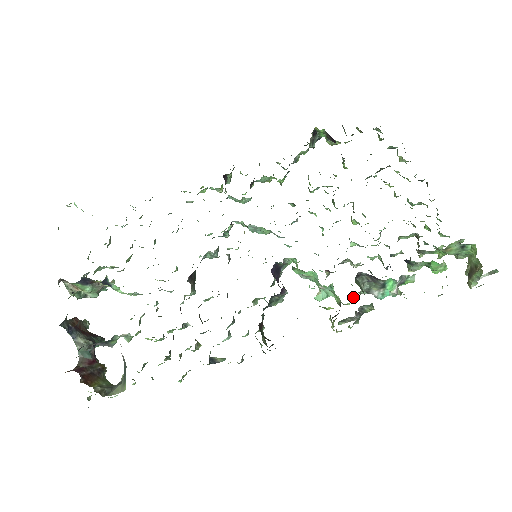
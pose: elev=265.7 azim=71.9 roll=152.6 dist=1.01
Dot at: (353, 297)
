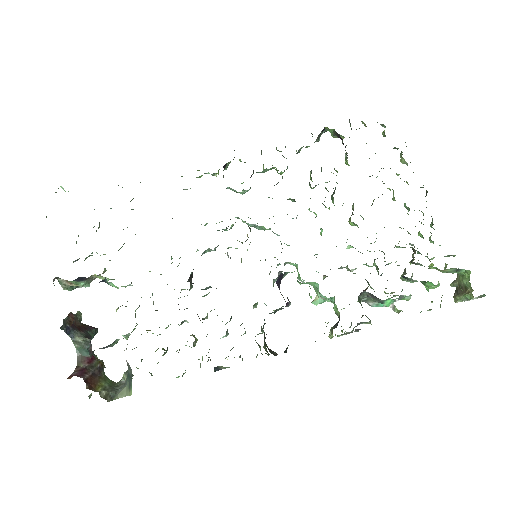
Dot at: occluded
